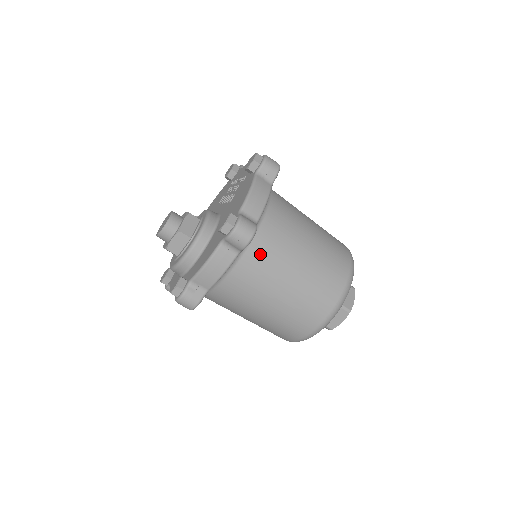
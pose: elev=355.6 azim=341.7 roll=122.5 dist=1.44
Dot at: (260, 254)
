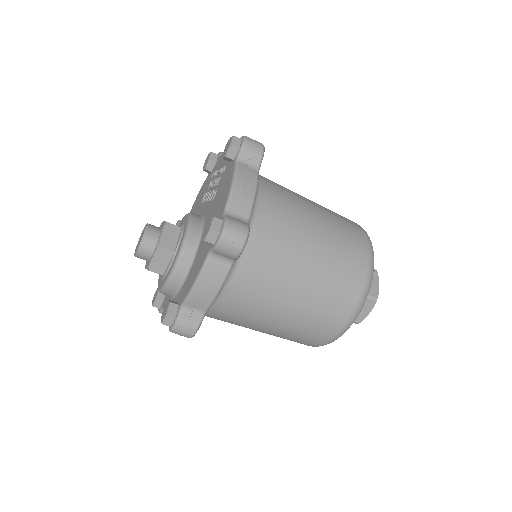
Dot at: (259, 257)
